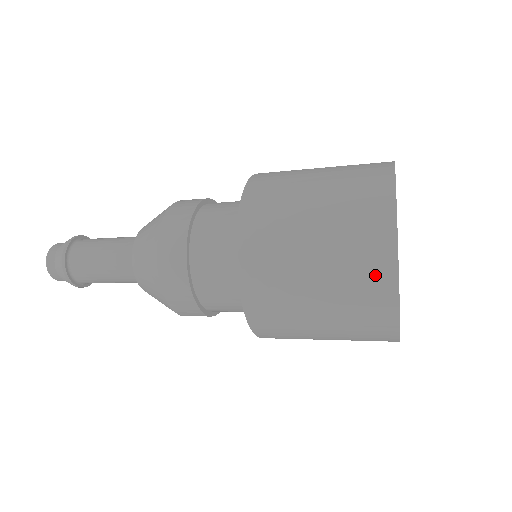
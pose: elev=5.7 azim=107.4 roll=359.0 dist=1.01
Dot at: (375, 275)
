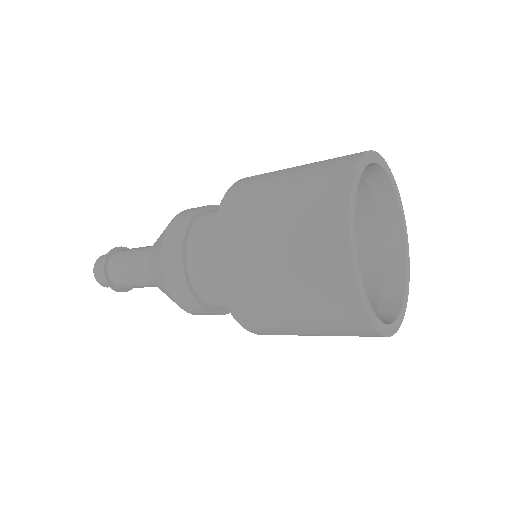
Dot at: (358, 332)
